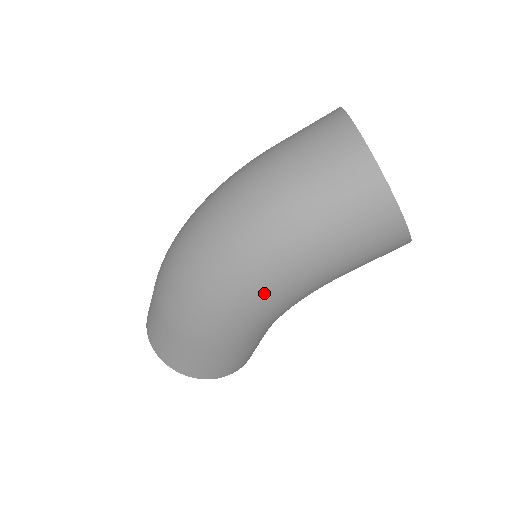
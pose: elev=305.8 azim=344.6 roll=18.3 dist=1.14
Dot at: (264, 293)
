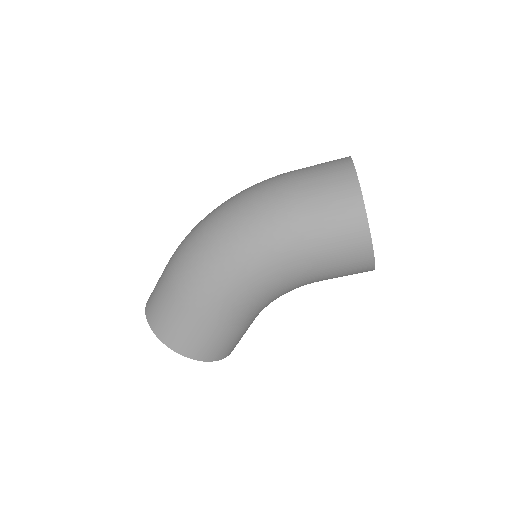
Dot at: (249, 254)
